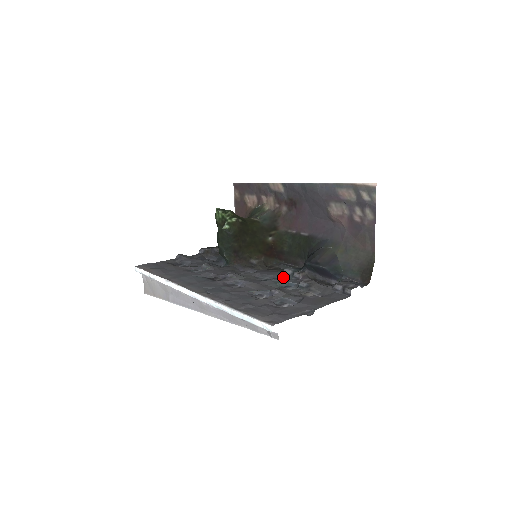
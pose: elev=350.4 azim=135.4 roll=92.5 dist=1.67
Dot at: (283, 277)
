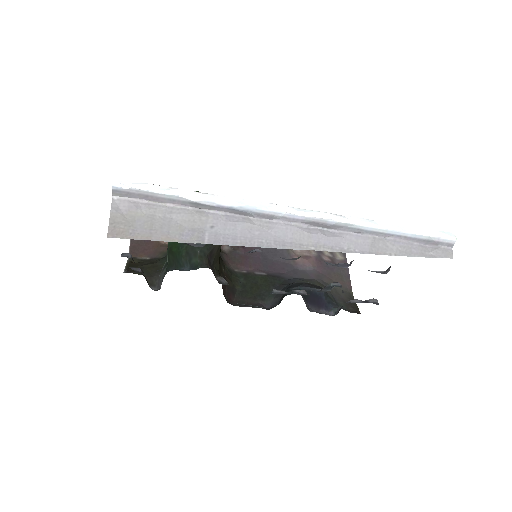
Dot at: occluded
